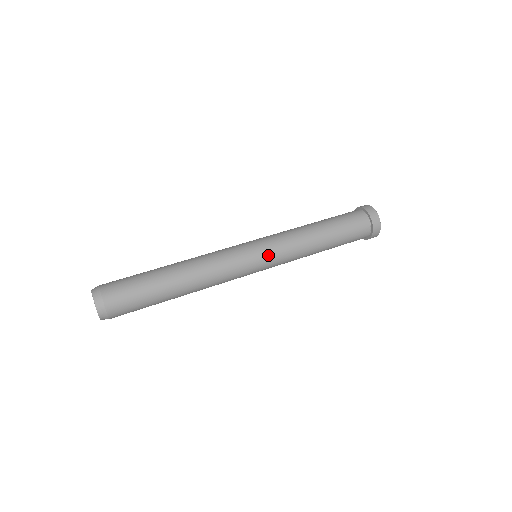
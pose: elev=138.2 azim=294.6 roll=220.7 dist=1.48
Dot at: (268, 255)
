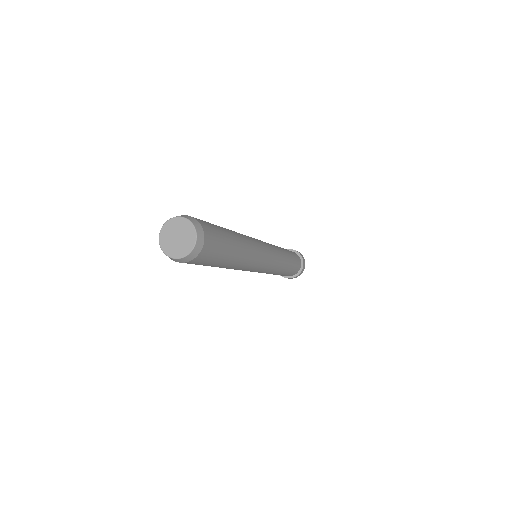
Dot at: (272, 249)
